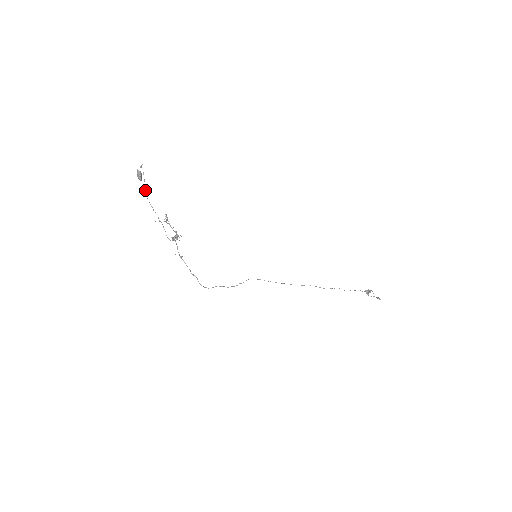
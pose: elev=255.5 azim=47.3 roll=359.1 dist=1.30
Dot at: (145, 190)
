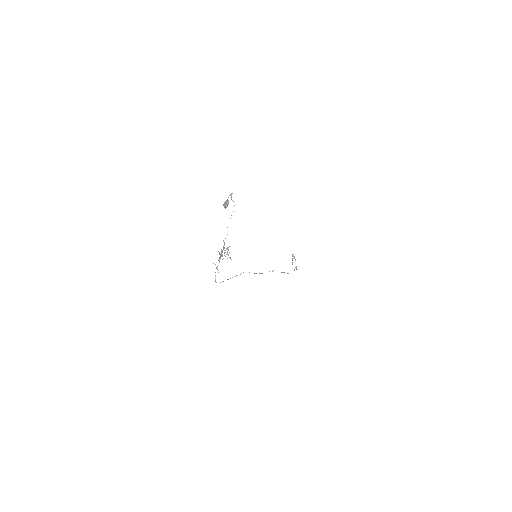
Dot at: occluded
